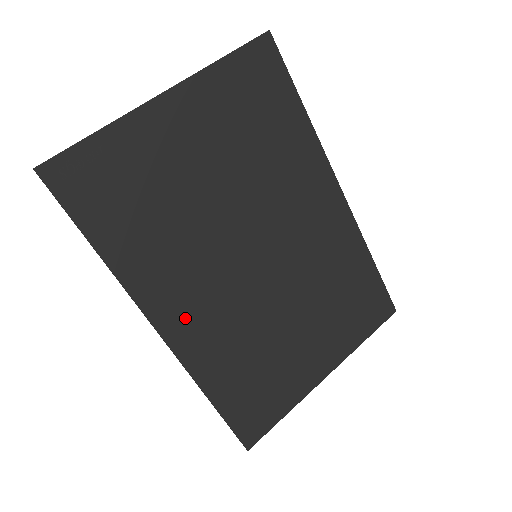
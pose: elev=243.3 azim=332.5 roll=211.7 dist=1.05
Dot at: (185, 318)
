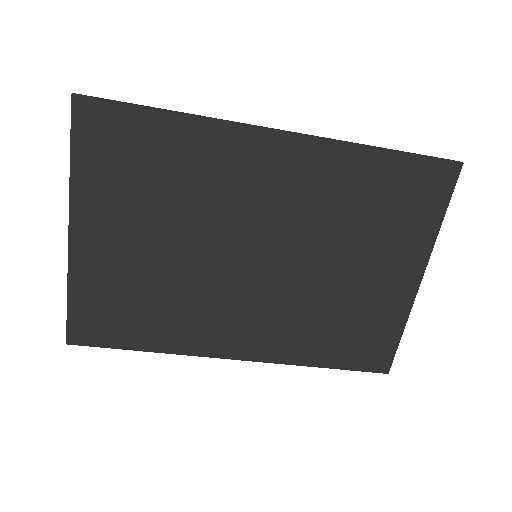
Dot at: (244, 338)
